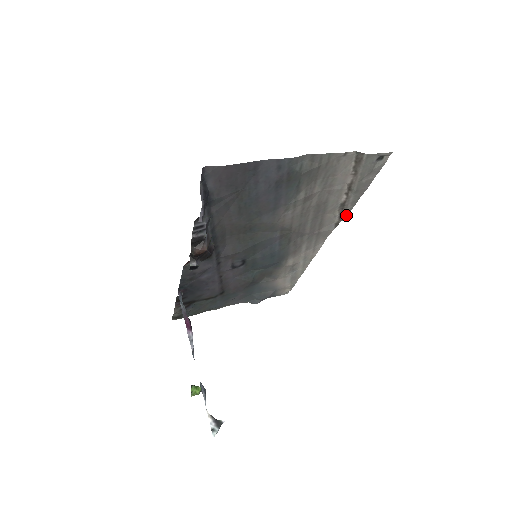
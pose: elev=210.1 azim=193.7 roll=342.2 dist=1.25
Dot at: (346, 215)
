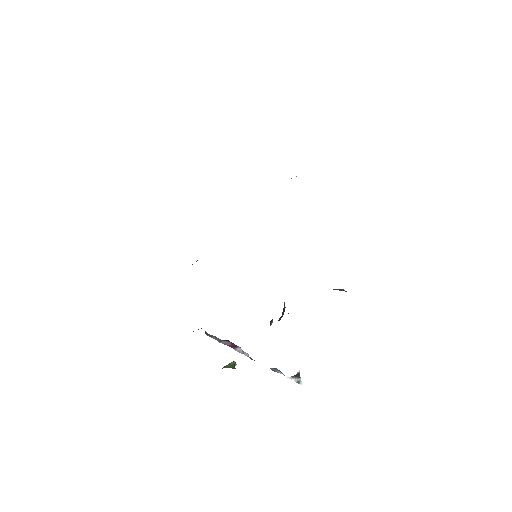
Dot at: occluded
